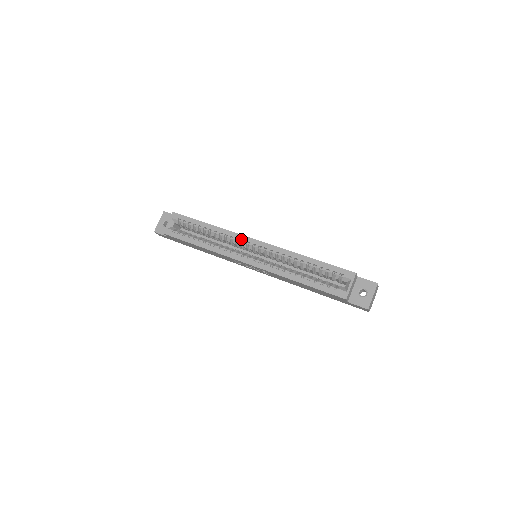
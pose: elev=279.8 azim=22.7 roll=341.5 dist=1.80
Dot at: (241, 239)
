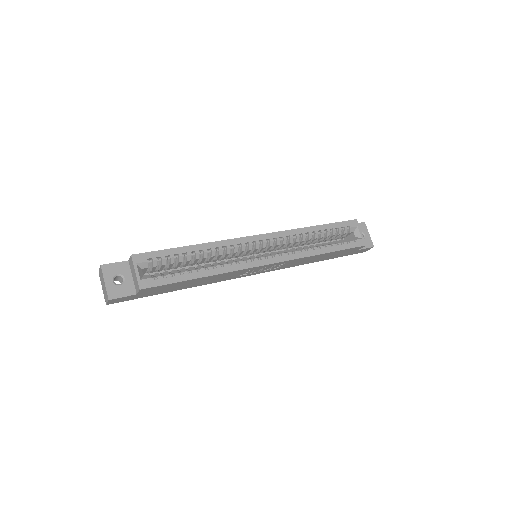
Dot at: (244, 242)
